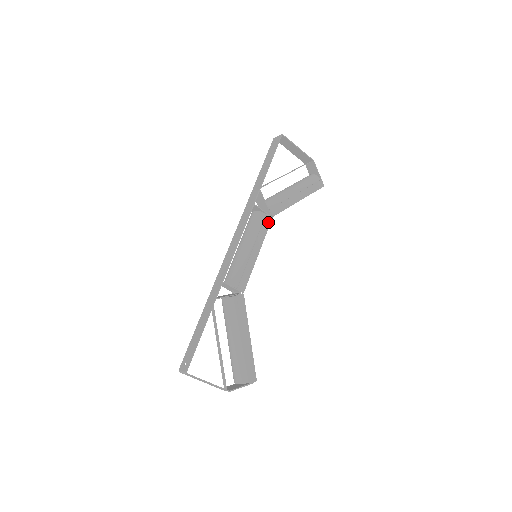
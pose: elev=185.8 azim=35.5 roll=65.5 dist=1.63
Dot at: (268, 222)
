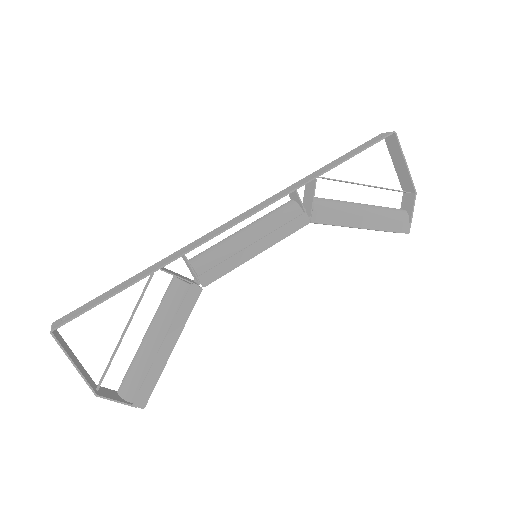
Dot at: (300, 224)
